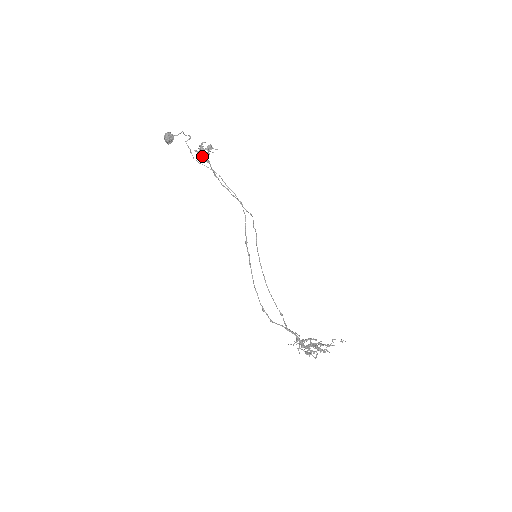
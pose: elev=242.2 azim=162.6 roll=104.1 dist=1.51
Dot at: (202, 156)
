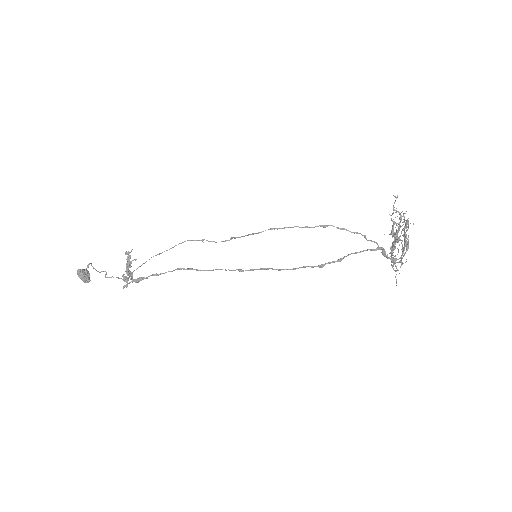
Dot at: (127, 265)
